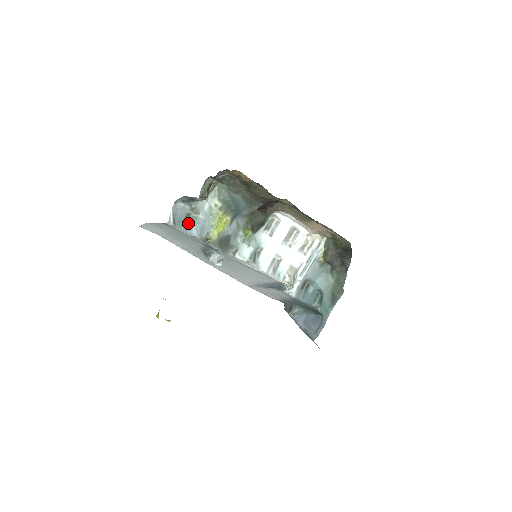
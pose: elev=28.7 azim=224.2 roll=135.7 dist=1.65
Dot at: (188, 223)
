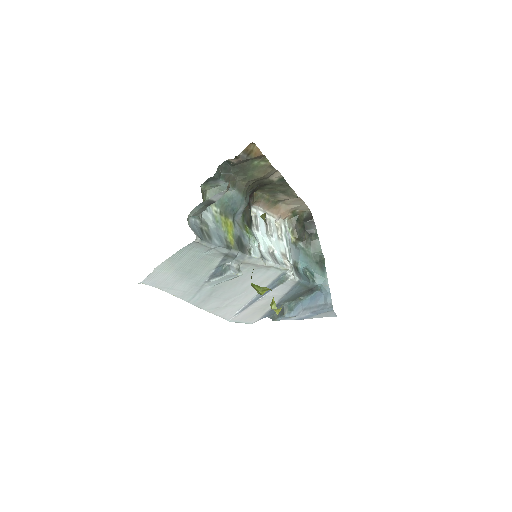
Dot at: (207, 236)
